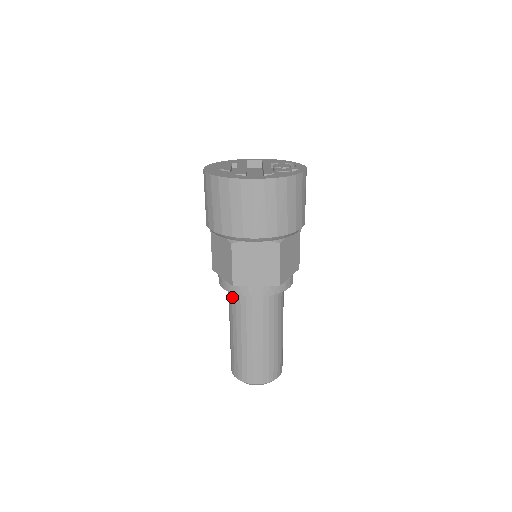
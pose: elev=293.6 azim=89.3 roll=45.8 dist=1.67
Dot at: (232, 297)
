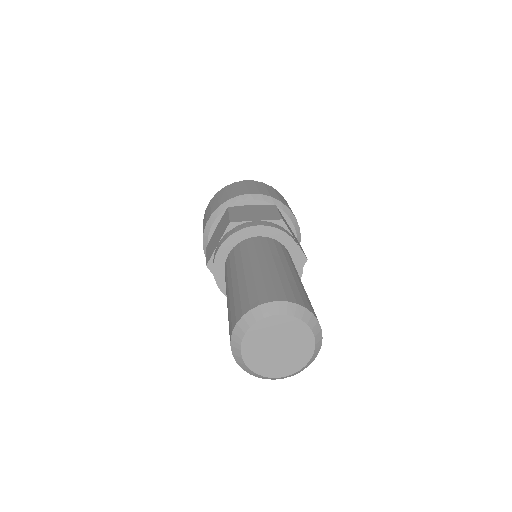
Dot at: (230, 258)
